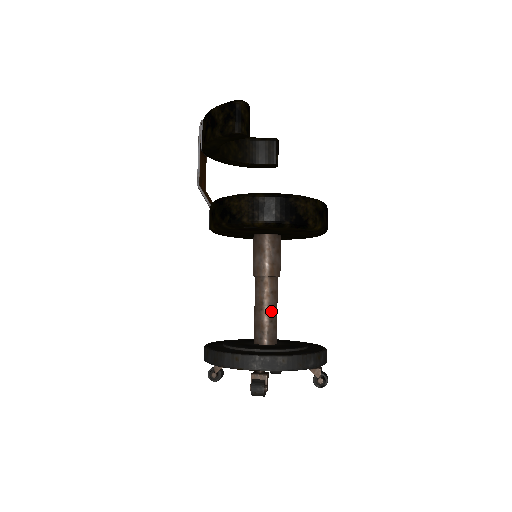
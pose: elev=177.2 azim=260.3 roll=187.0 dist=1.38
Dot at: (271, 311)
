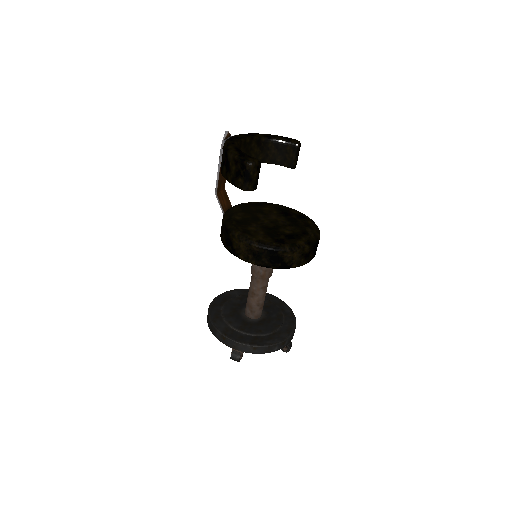
Dot at: (259, 299)
